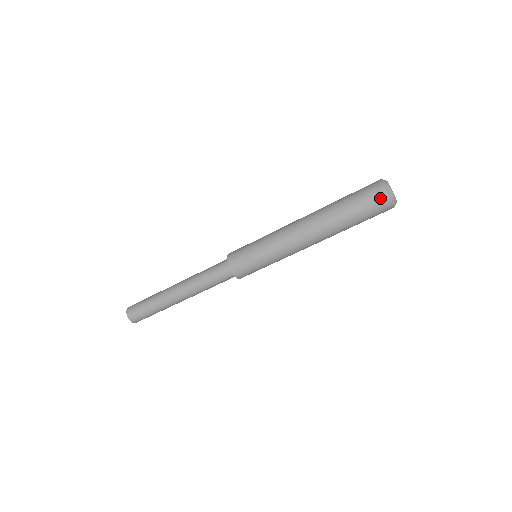
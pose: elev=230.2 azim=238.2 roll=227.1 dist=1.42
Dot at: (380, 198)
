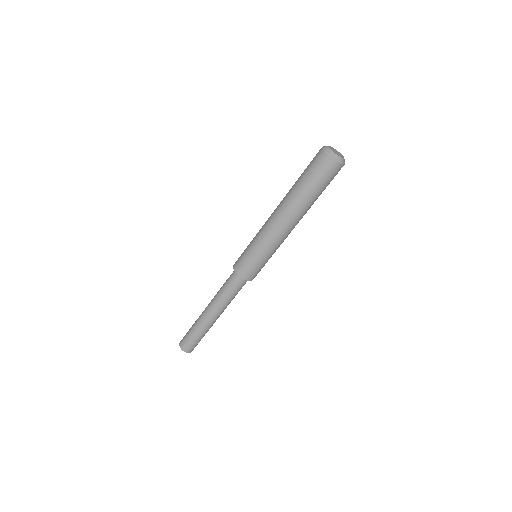
Dot at: (319, 156)
